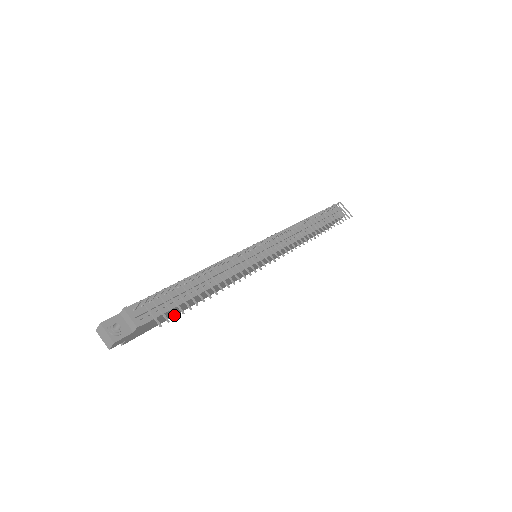
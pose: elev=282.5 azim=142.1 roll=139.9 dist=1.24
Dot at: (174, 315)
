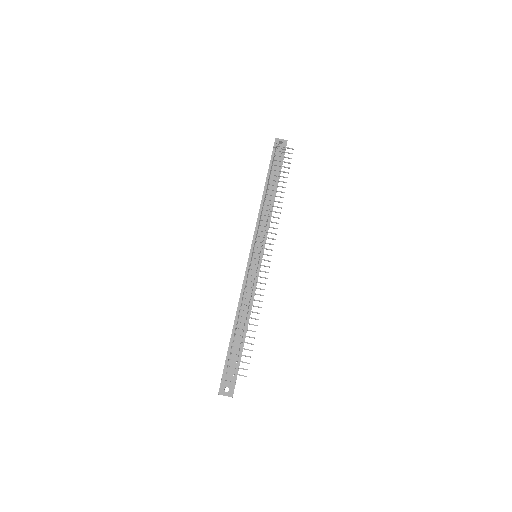
Dot at: occluded
